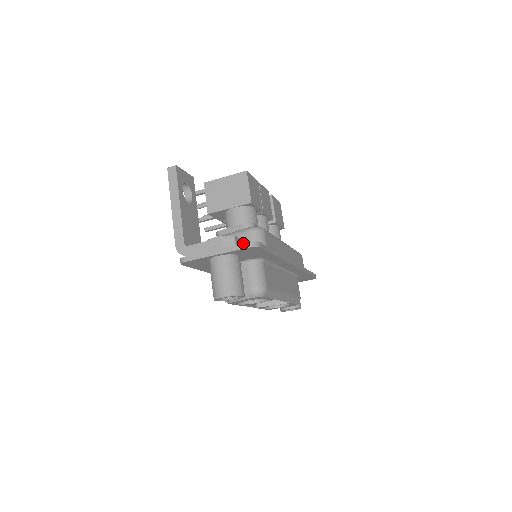
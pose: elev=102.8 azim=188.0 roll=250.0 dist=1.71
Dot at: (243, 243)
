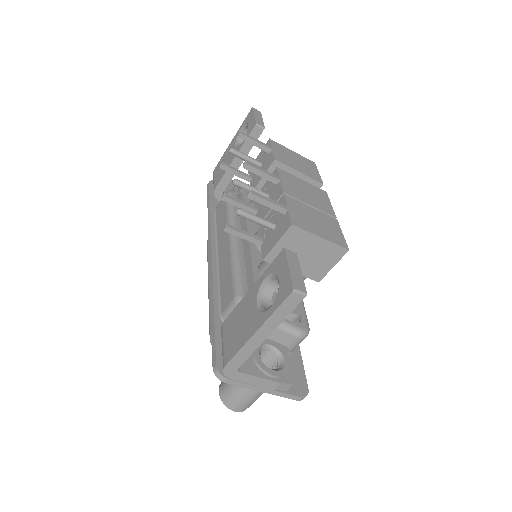
Dot at: (297, 397)
